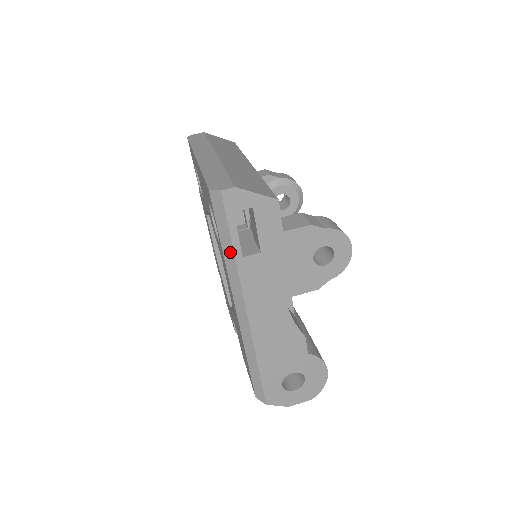
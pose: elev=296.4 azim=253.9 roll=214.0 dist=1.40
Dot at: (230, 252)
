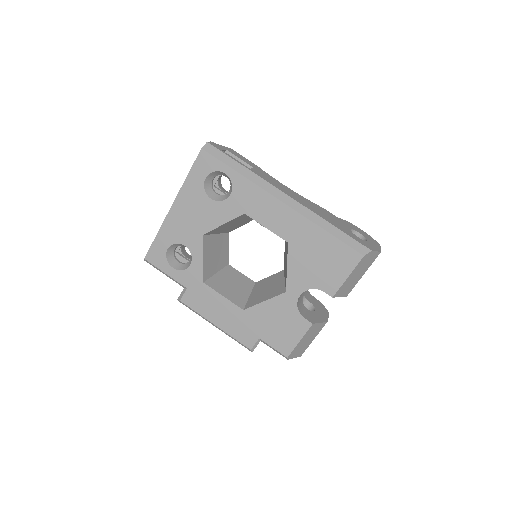
Dot at: (243, 169)
